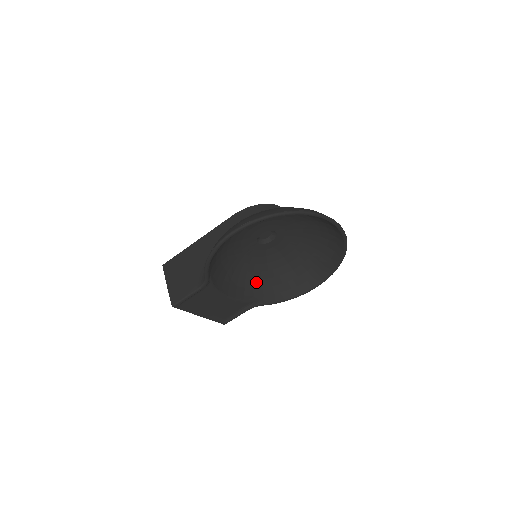
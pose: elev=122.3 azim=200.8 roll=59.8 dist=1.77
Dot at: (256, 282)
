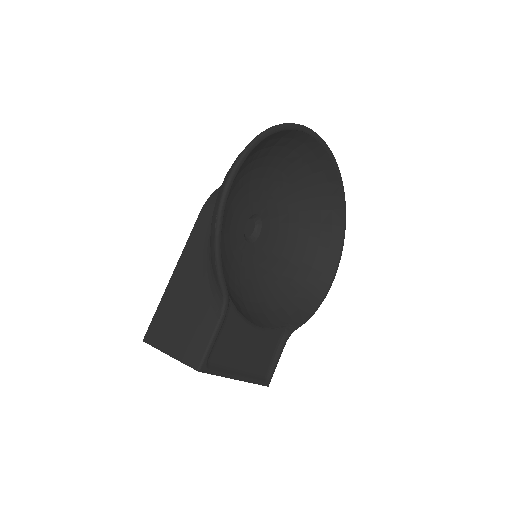
Dot at: (271, 303)
